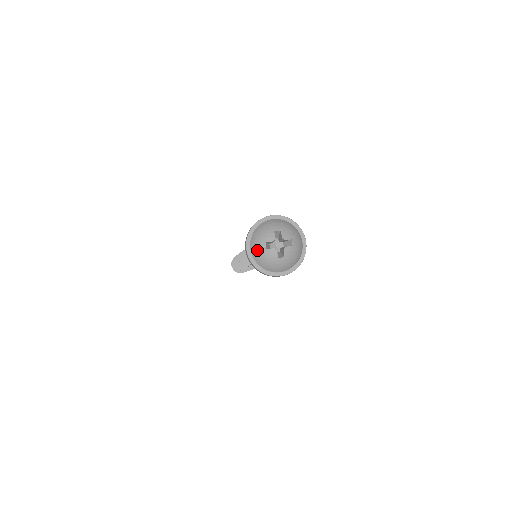
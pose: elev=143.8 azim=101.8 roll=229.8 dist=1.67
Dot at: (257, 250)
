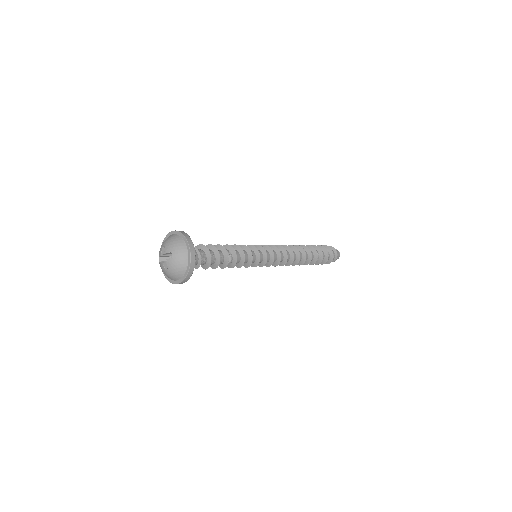
Dot at: occluded
